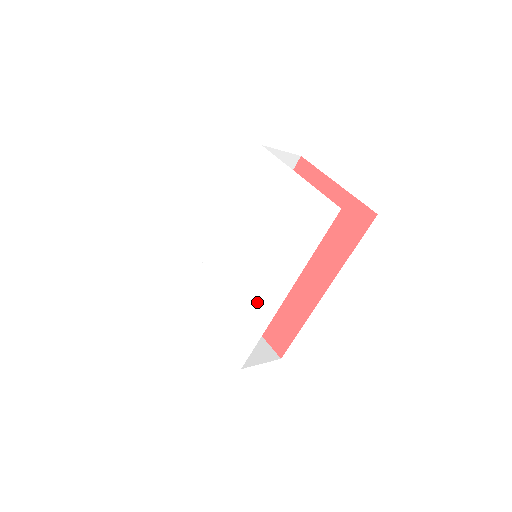
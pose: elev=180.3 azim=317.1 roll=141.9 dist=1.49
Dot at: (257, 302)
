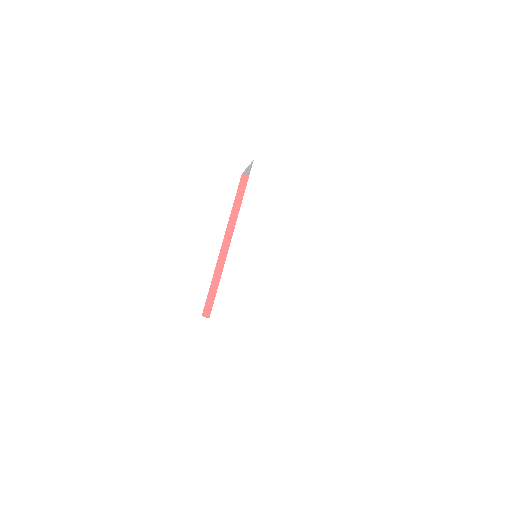
Dot at: (296, 281)
